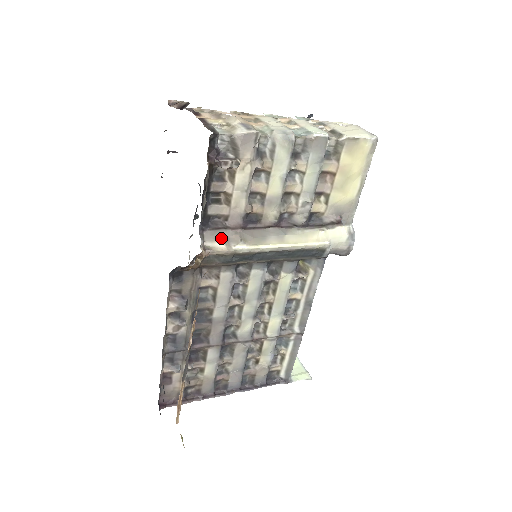
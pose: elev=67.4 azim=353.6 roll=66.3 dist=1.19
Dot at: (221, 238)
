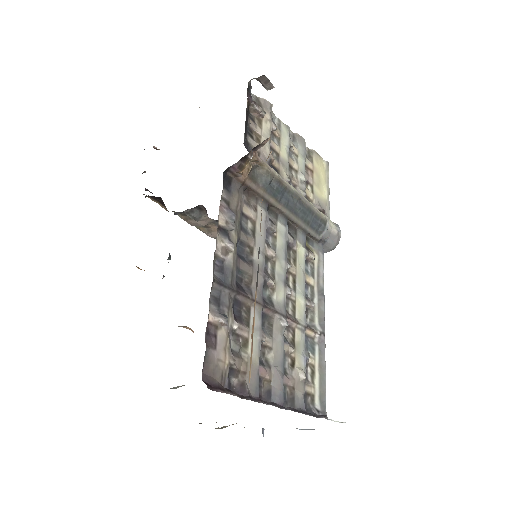
Dot at: occluded
